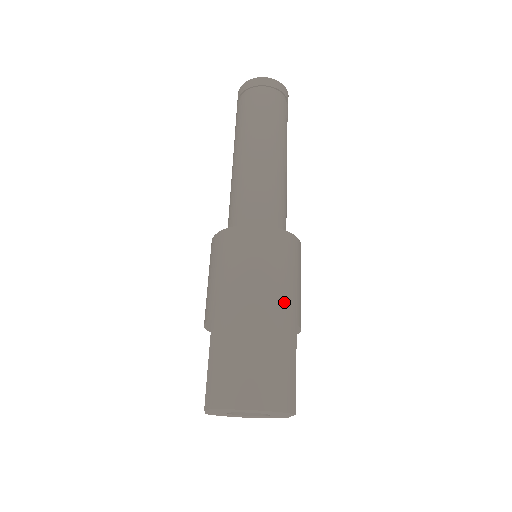
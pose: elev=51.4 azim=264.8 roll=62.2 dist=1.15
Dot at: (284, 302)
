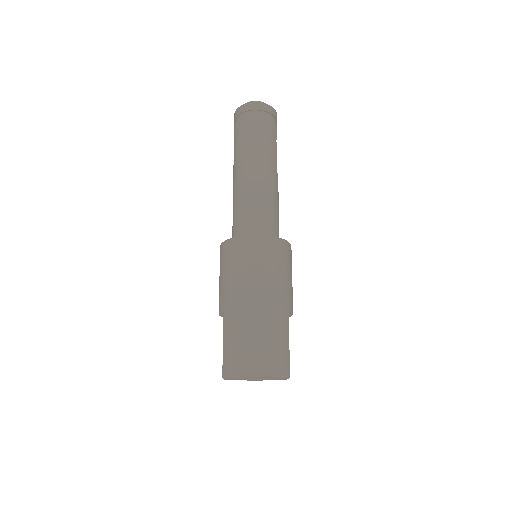
Dot at: (277, 295)
